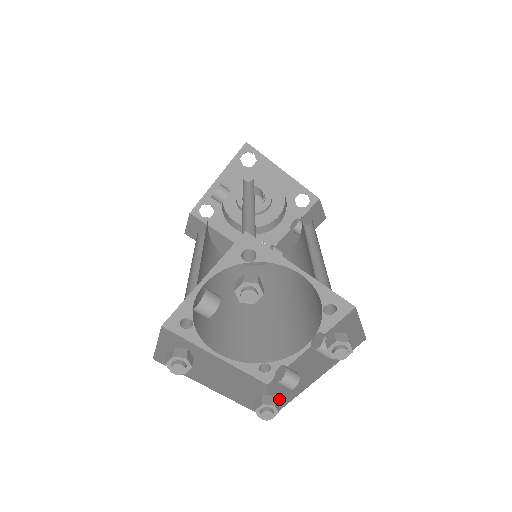
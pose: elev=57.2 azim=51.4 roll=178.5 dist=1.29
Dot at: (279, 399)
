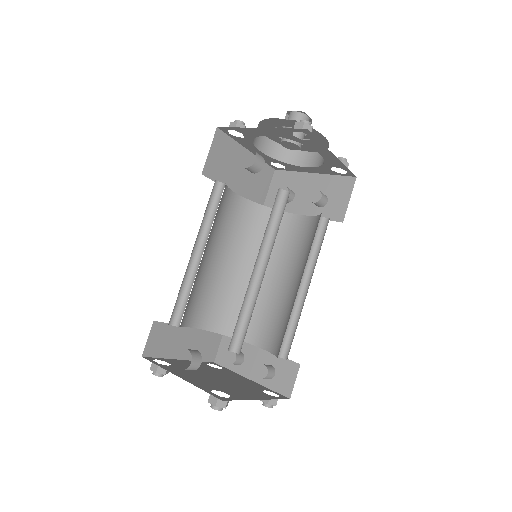
Dot at: (225, 358)
